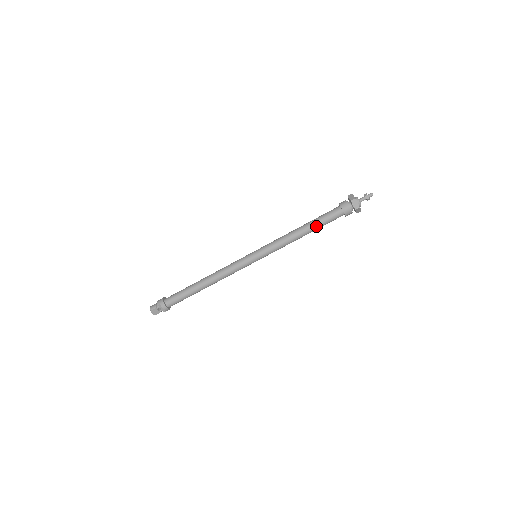
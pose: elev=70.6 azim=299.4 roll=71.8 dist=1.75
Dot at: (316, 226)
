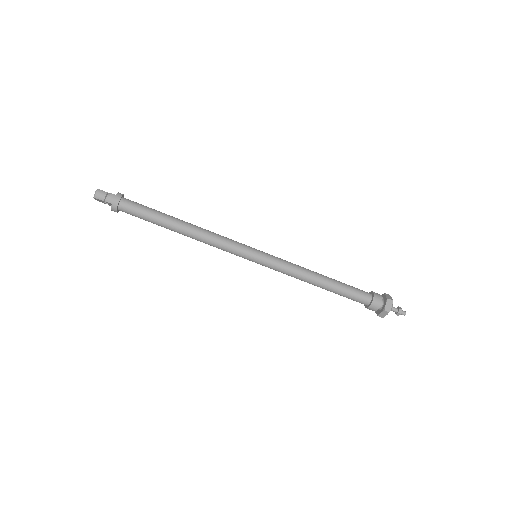
Dot at: (334, 292)
